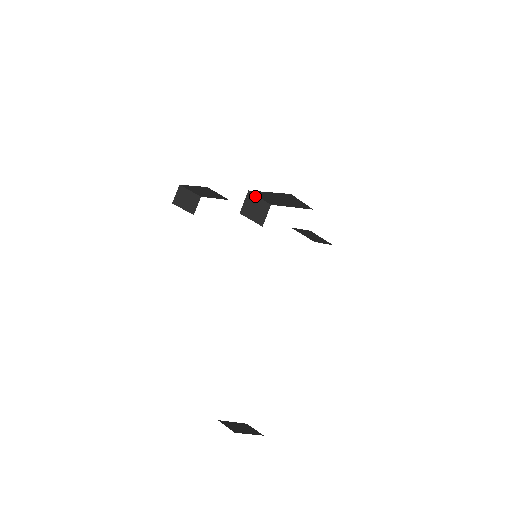
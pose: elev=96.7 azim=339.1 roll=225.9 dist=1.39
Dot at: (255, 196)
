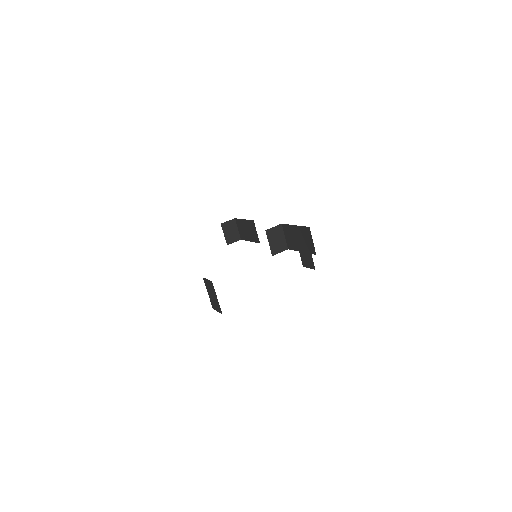
Dot at: (283, 232)
